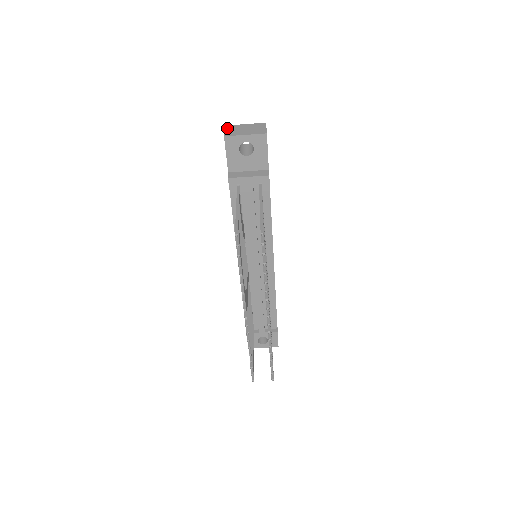
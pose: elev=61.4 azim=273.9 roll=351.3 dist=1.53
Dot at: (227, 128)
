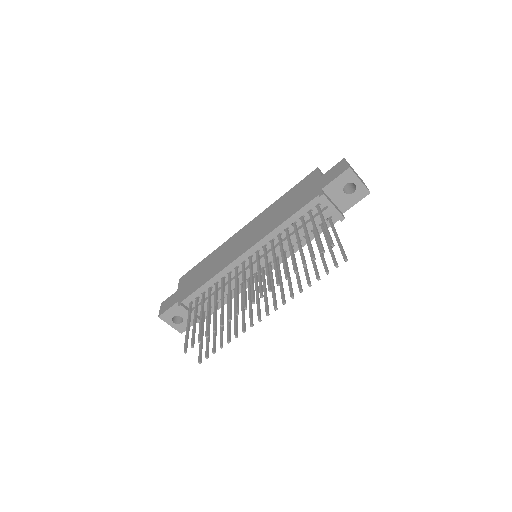
Dot at: (347, 162)
